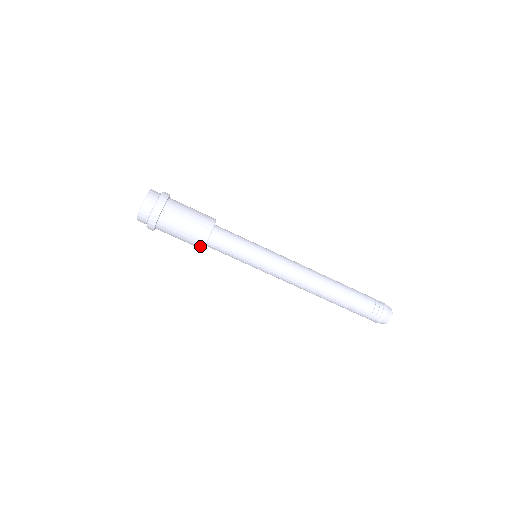
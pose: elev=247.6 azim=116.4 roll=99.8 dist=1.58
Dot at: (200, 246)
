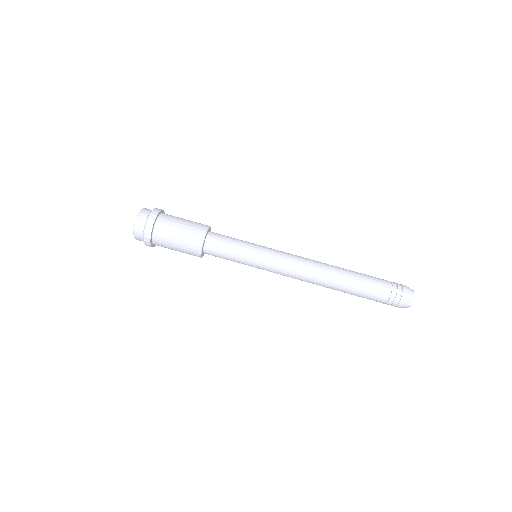
Dot at: (197, 256)
